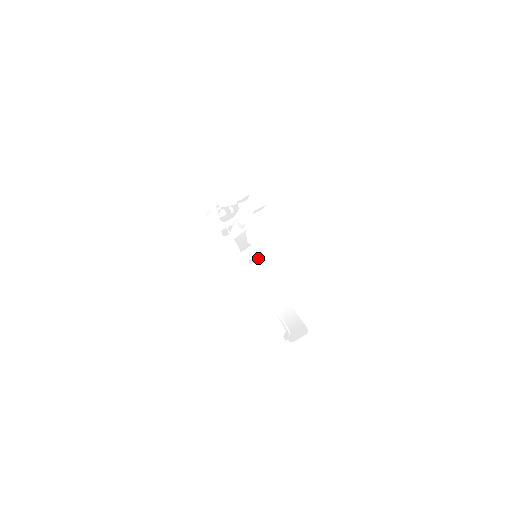
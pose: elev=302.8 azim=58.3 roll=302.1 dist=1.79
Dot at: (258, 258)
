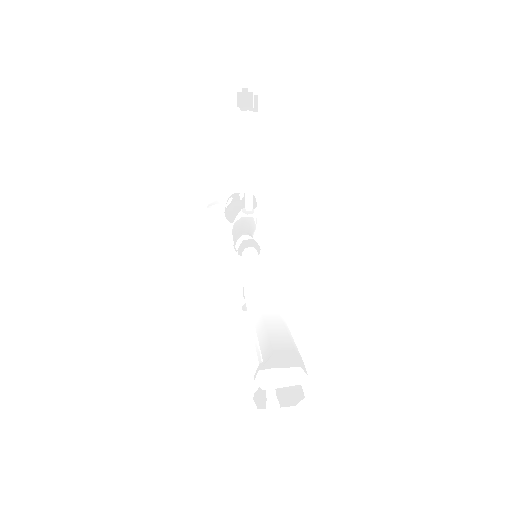
Dot at: (252, 241)
